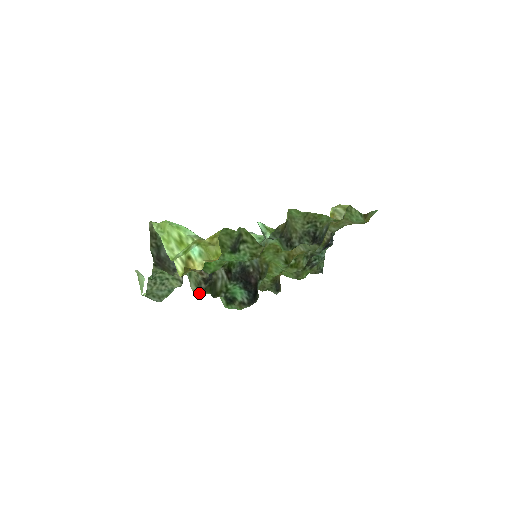
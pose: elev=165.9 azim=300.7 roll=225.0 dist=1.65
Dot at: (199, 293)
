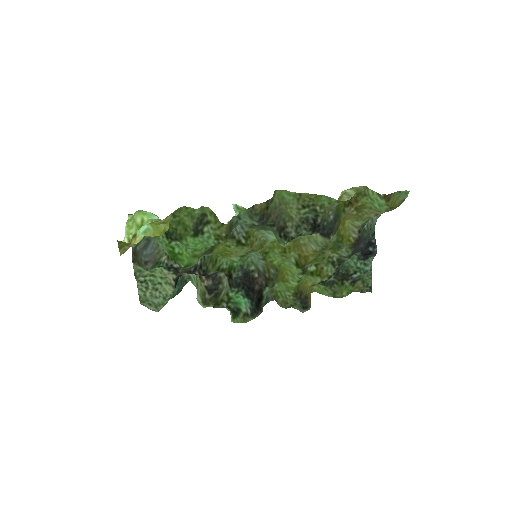
Dot at: (204, 305)
